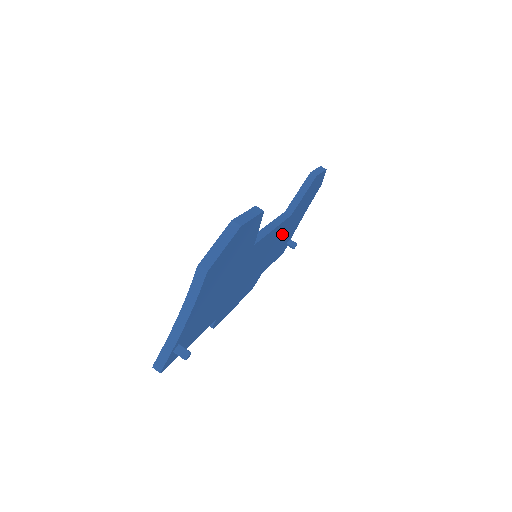
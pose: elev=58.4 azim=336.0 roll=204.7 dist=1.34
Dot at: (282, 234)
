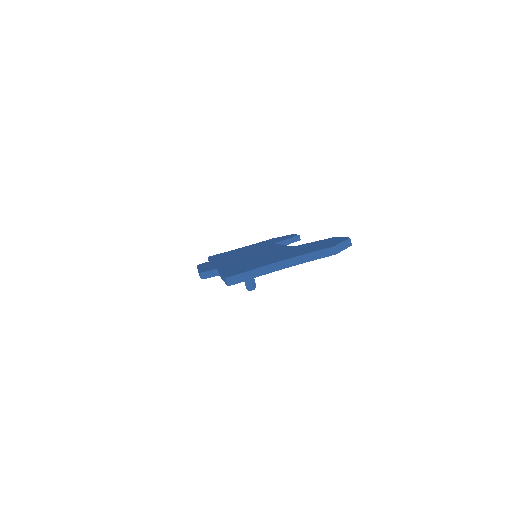
Dot at: occluded
